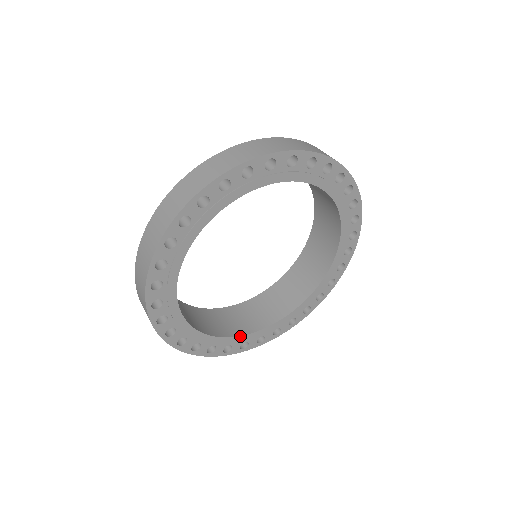
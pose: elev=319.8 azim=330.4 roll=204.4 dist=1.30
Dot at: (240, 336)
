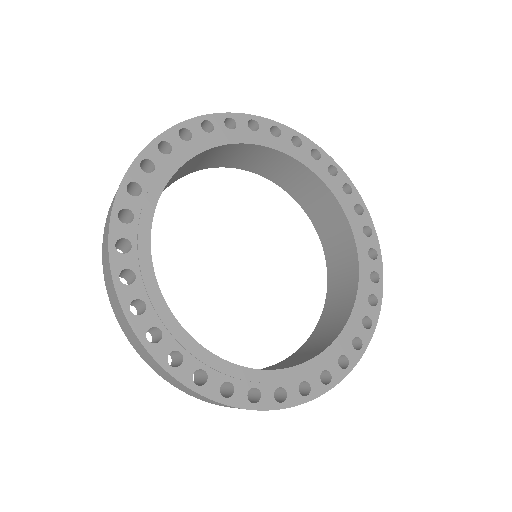
Dot at: (151, 259)
